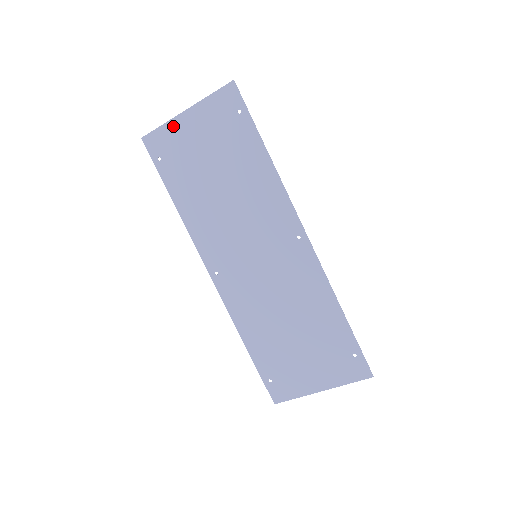
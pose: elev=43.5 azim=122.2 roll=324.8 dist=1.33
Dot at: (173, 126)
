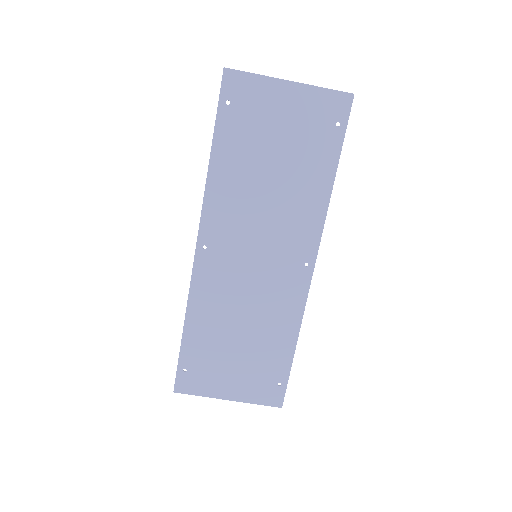
Dot at: (267, 84)
